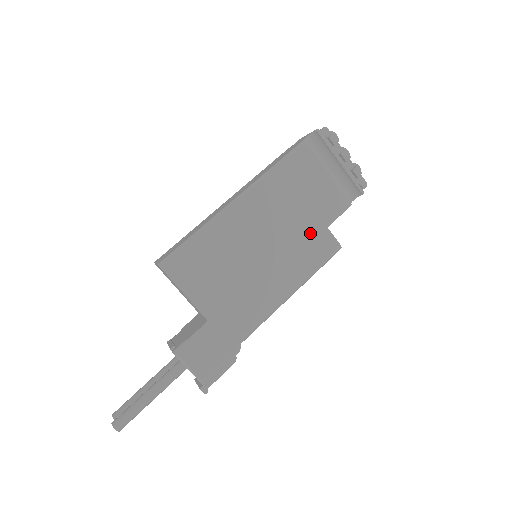
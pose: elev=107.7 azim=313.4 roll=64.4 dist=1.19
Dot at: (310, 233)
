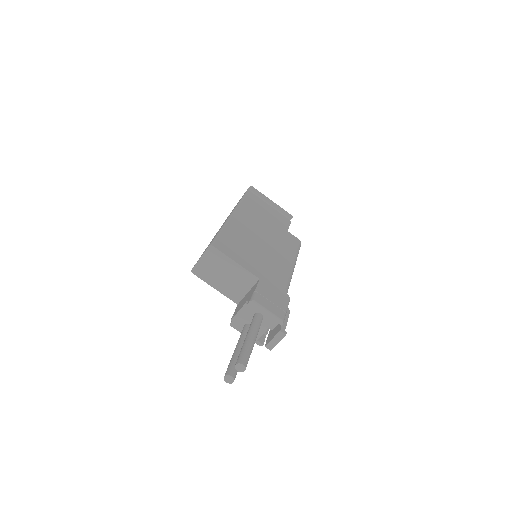
Dot at: (281, 233)
